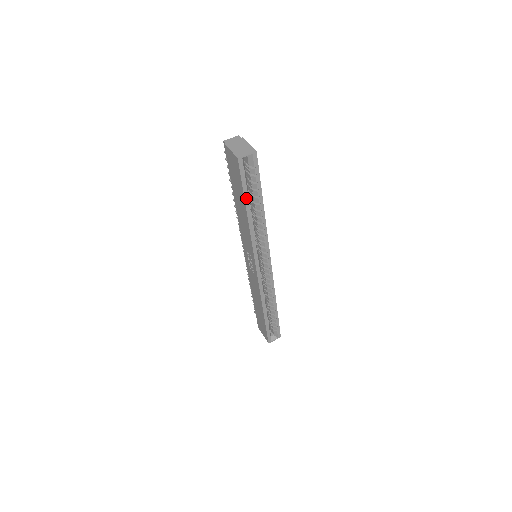
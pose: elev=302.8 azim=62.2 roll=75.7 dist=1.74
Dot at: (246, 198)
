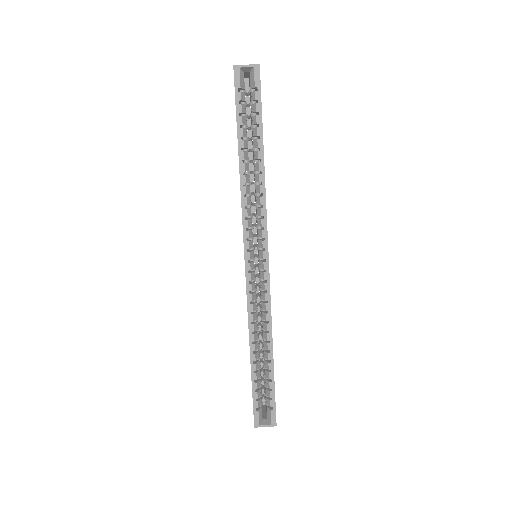
Dot at: (240, 131)
